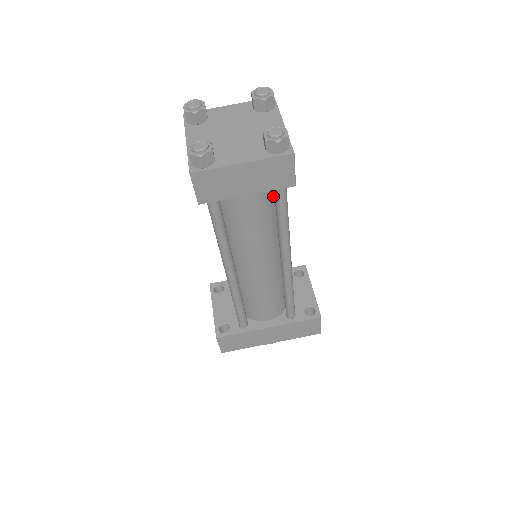
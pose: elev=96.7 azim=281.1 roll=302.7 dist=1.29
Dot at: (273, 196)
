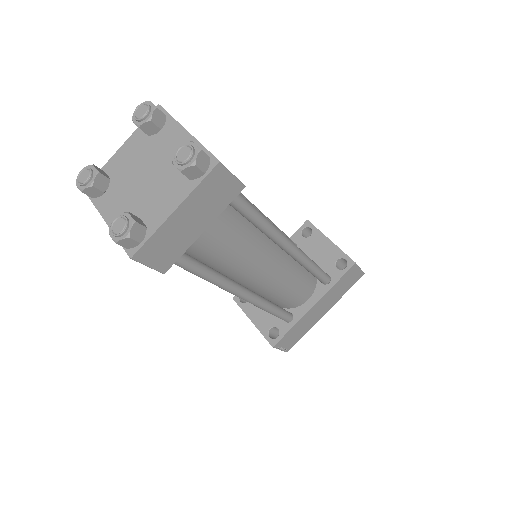
Dot at: occluded
